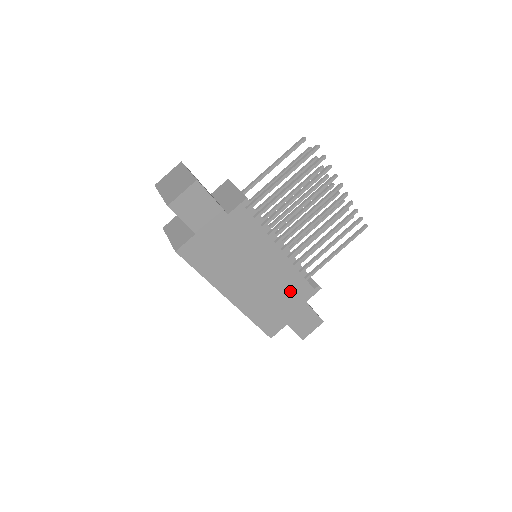
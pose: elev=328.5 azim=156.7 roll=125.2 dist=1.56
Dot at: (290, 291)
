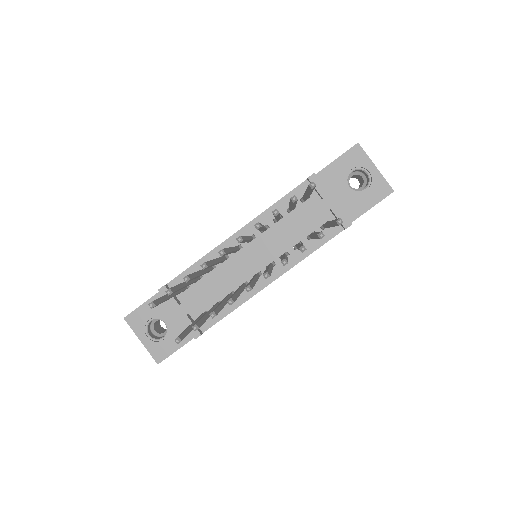
Dot at: occluded
